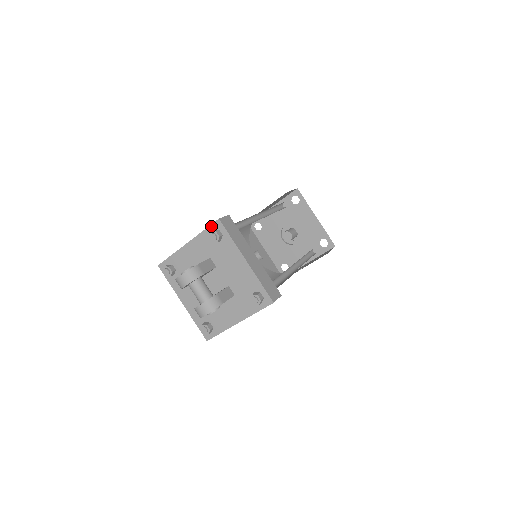
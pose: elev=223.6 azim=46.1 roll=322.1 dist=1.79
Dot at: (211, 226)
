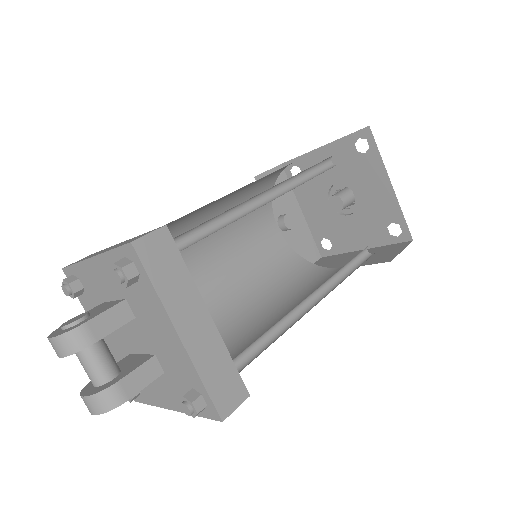
Dot at: (120, 248)
